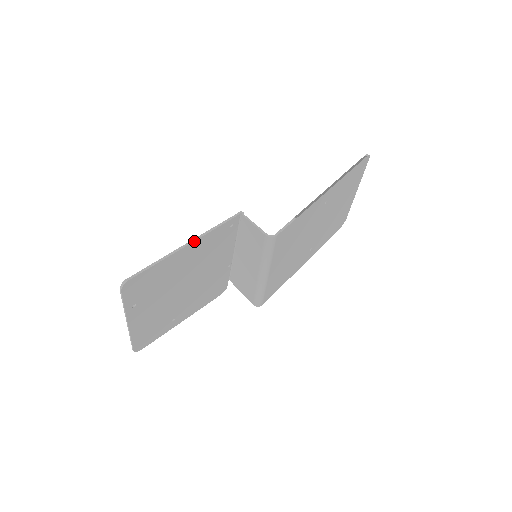
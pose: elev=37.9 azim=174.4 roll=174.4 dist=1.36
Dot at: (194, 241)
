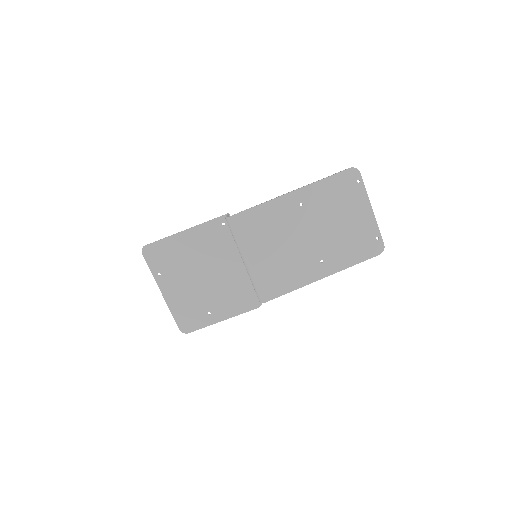
Dot at: (190, 229)
